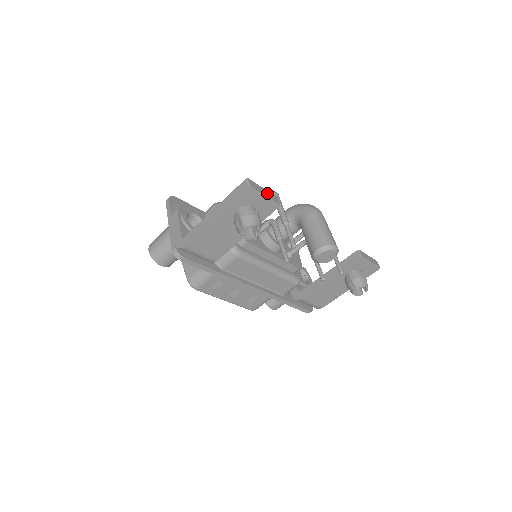
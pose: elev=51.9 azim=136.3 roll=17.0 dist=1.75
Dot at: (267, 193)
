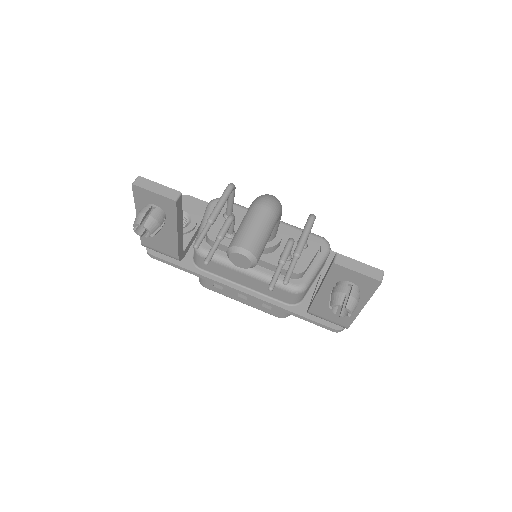
Dot at: (161, 189)
